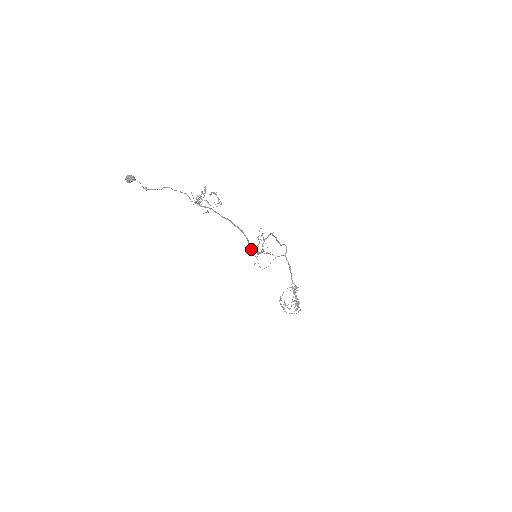
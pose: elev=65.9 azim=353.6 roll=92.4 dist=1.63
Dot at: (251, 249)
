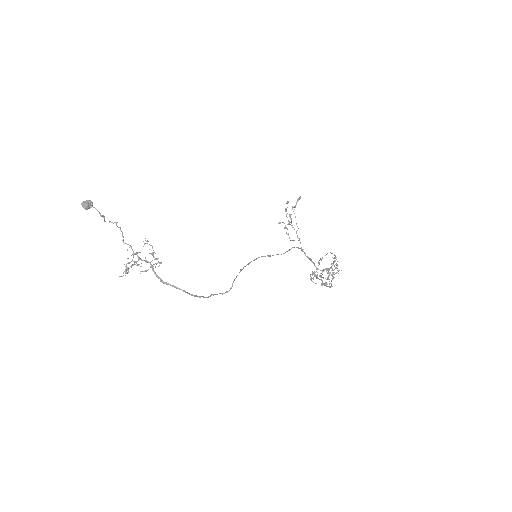
Dot at: (206, 297)
